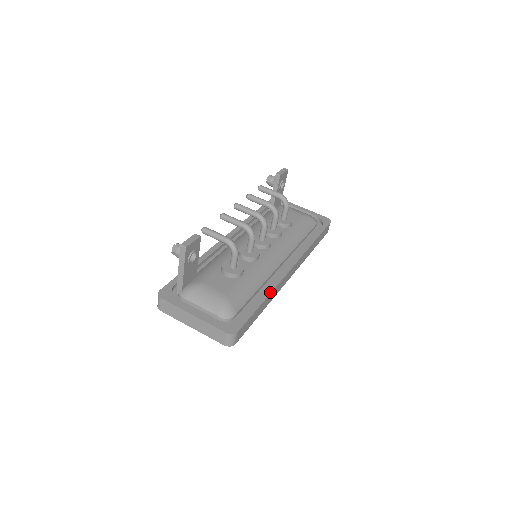
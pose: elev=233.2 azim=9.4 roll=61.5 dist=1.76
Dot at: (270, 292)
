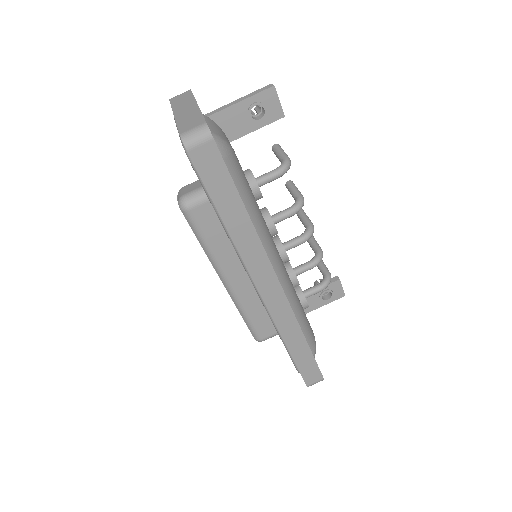
Dot at: occluded
